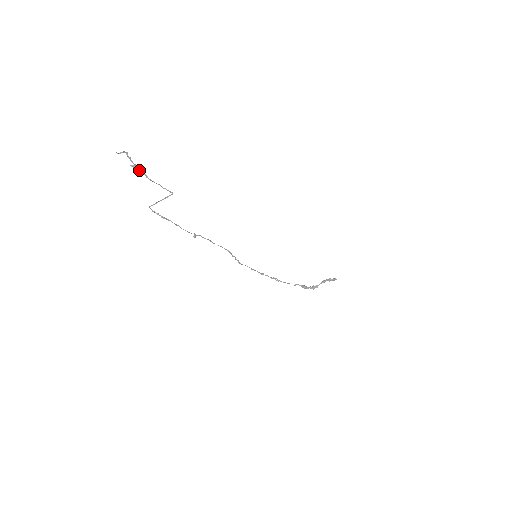
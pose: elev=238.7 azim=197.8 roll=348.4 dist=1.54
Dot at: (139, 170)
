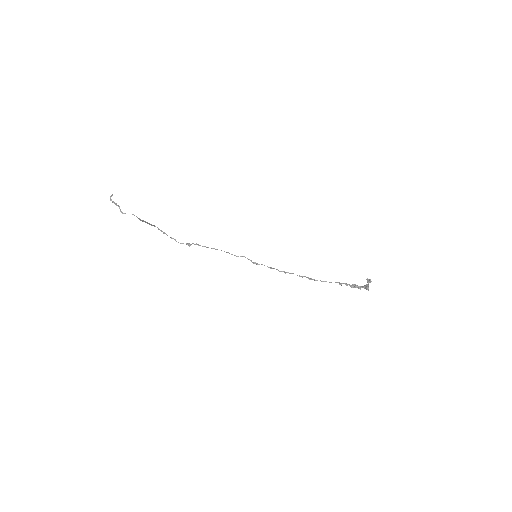
Dot at: (119, 207)
